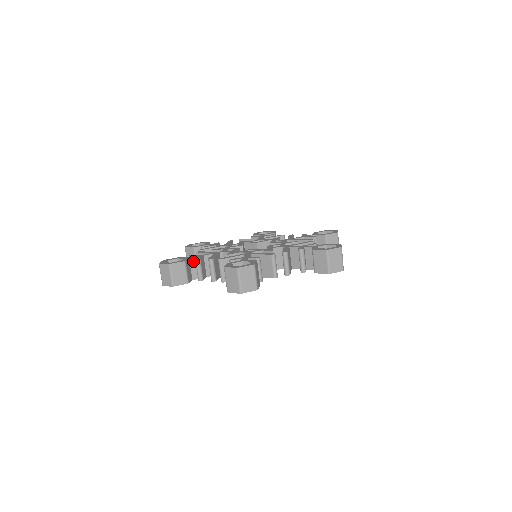
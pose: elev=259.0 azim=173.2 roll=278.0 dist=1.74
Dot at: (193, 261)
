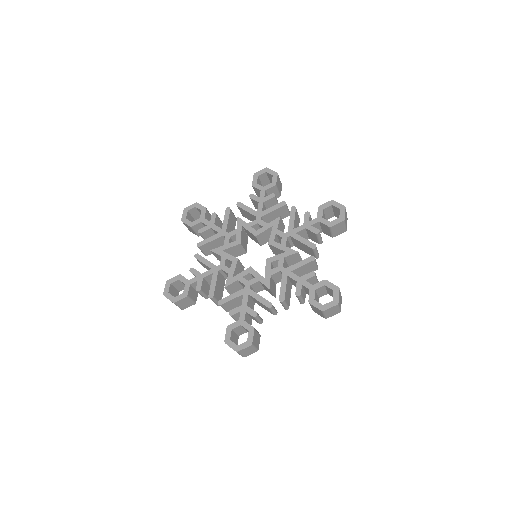
Dot at: (194, 284)
